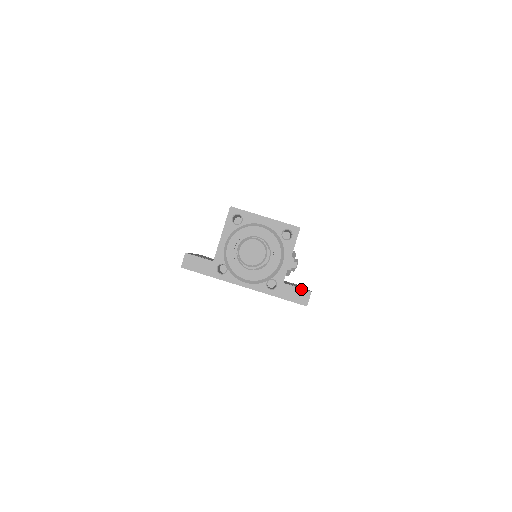
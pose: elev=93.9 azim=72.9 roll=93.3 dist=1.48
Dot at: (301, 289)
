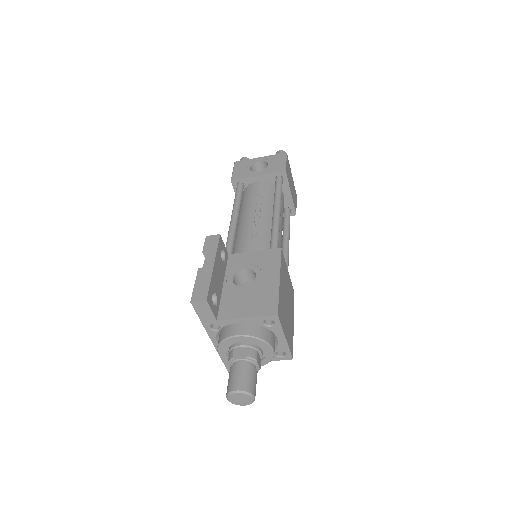
Dot at: occluded
